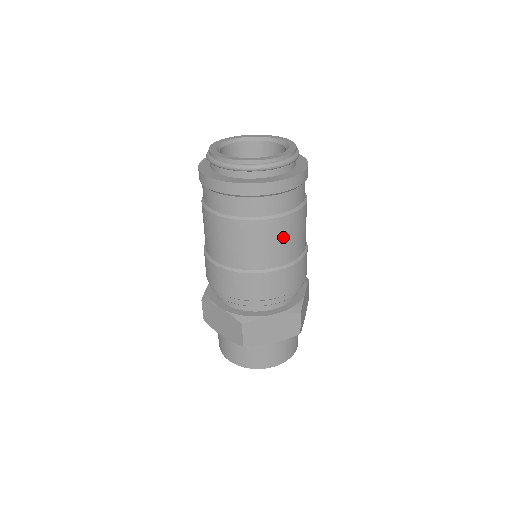
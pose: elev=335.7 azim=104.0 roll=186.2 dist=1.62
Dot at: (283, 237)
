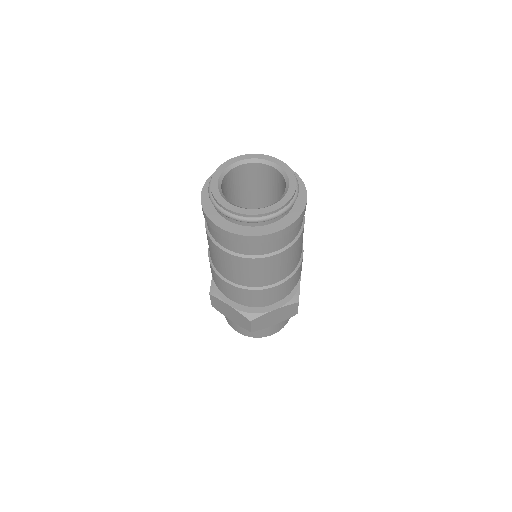
Dot at: (236, 268)
